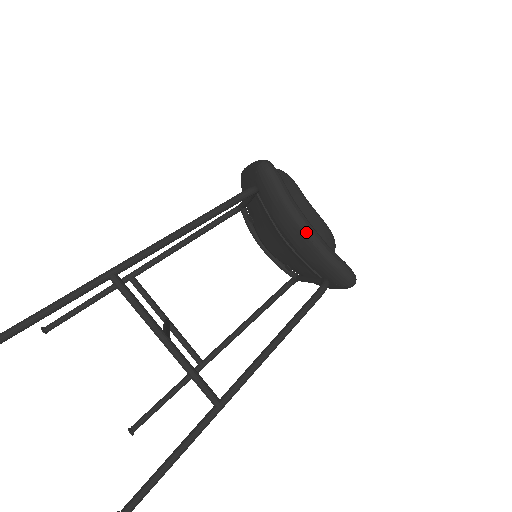
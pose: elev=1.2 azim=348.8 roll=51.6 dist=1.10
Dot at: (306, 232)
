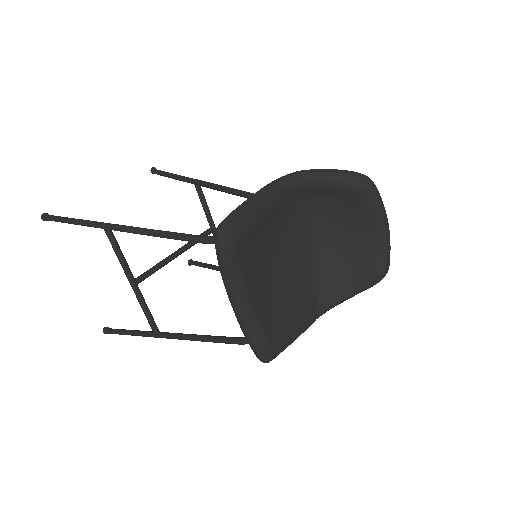
Dot at: (233, 307)
